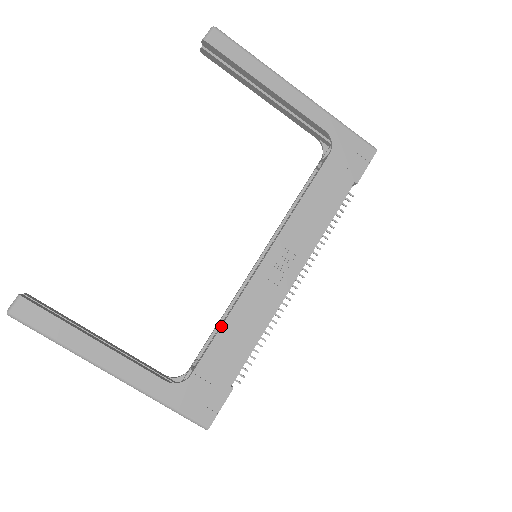
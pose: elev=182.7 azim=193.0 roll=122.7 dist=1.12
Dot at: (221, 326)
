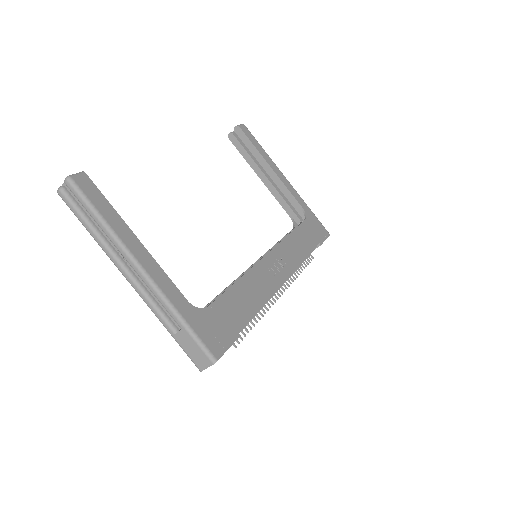
Dot at: (235, 282)
